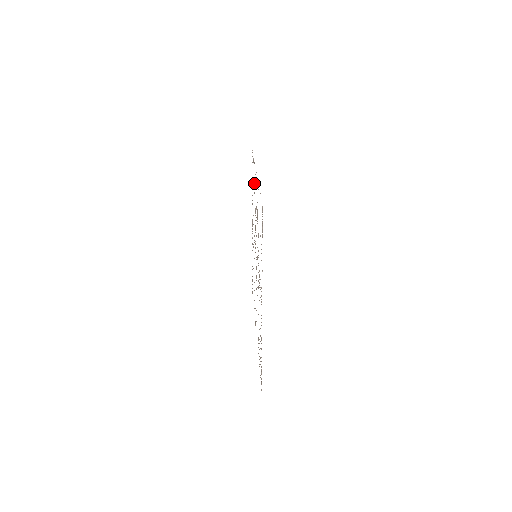
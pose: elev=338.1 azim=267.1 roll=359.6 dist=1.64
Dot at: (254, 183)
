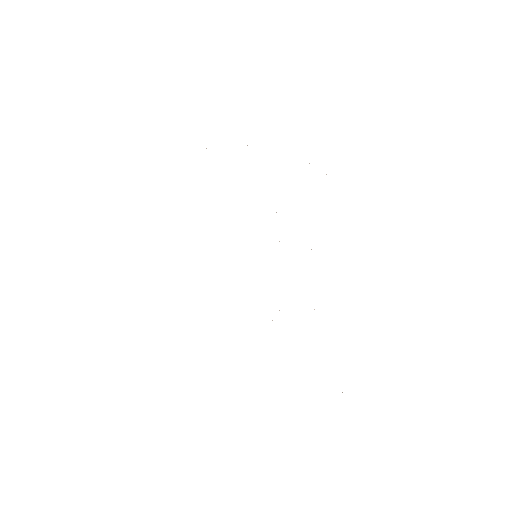
Dot at: occluded
